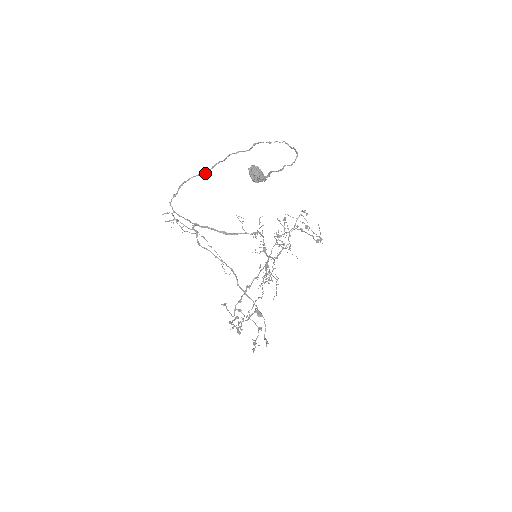
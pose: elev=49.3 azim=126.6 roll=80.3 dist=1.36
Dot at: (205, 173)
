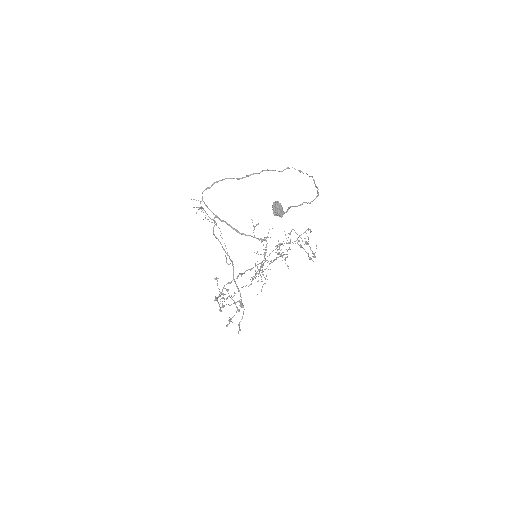
Dot at: (239, 179)
